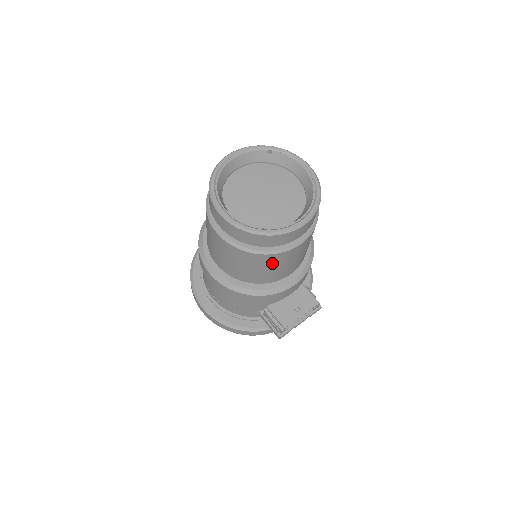
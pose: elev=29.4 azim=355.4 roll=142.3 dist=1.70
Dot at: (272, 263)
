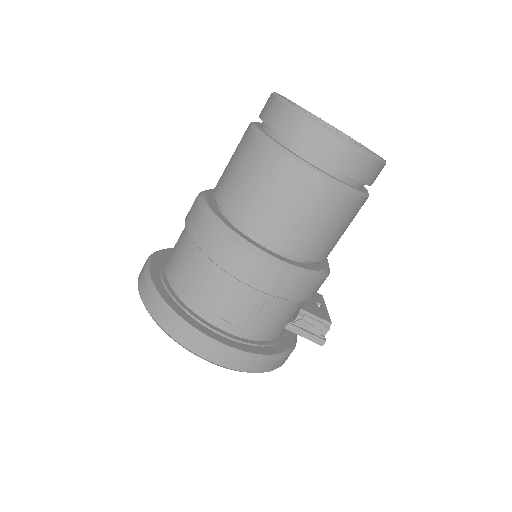
Dot at: (354, 216)
